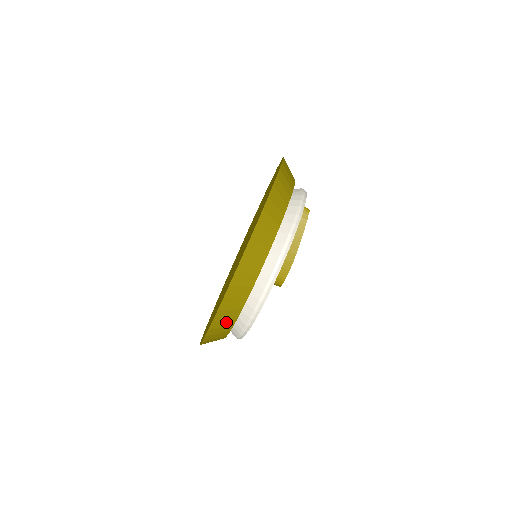
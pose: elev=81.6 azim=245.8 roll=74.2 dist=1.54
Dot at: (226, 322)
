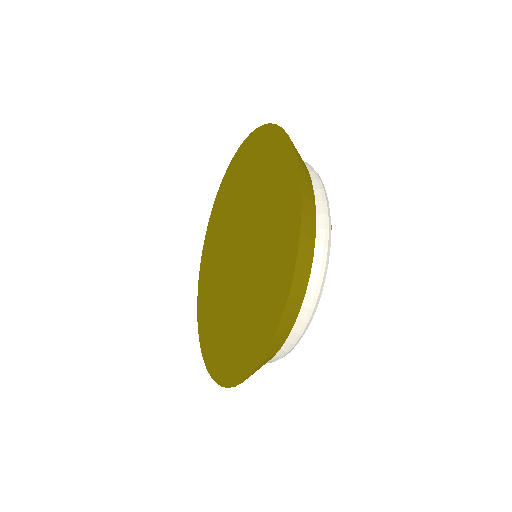
Dot at: occluded
